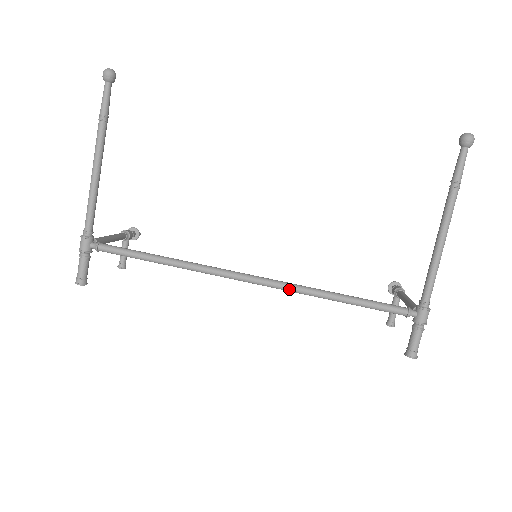
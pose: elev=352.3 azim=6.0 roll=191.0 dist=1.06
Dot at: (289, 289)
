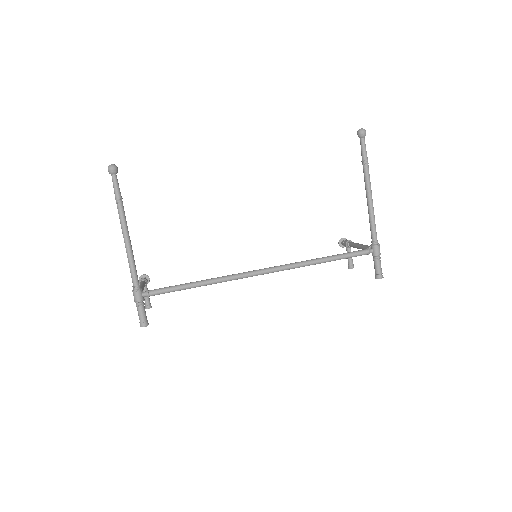
Dot at: (291, 268)
